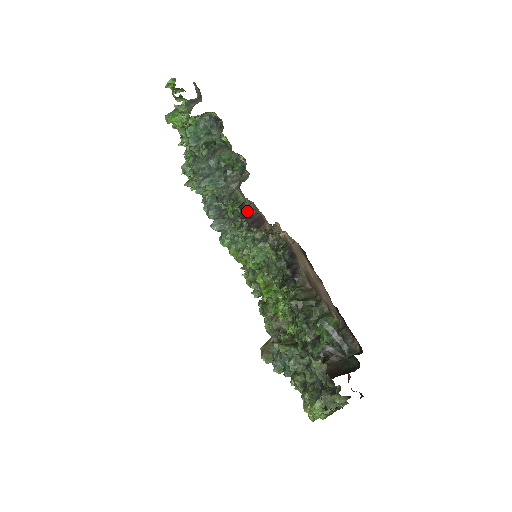
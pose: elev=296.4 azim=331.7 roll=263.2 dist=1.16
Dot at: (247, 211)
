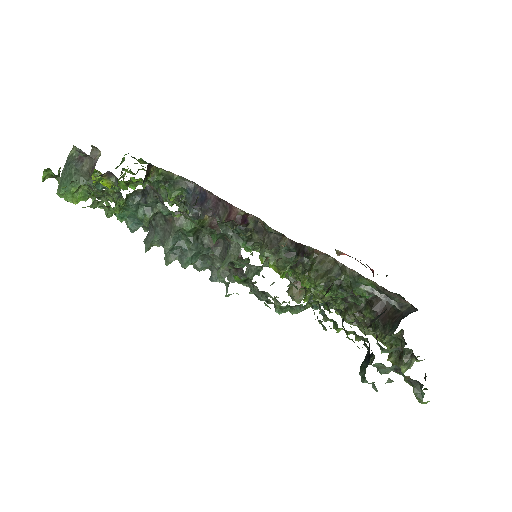
Dot at: (193, 187)
